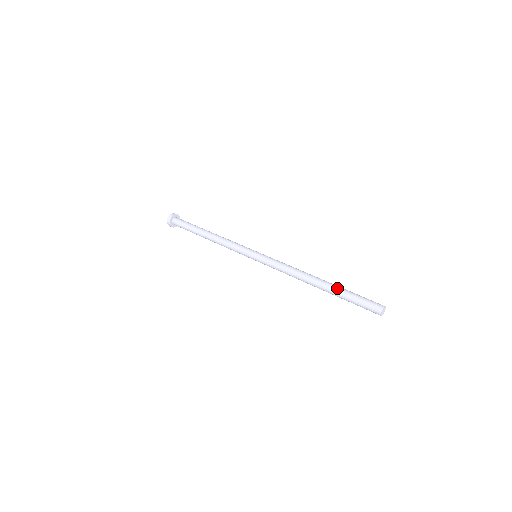
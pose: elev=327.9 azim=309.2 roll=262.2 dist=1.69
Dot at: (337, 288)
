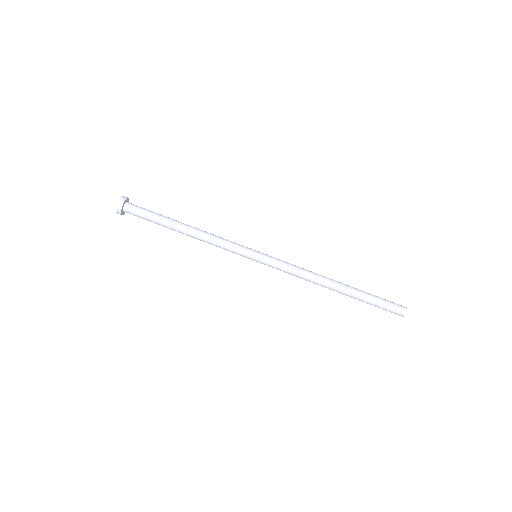
Dot at: (358, 297)
